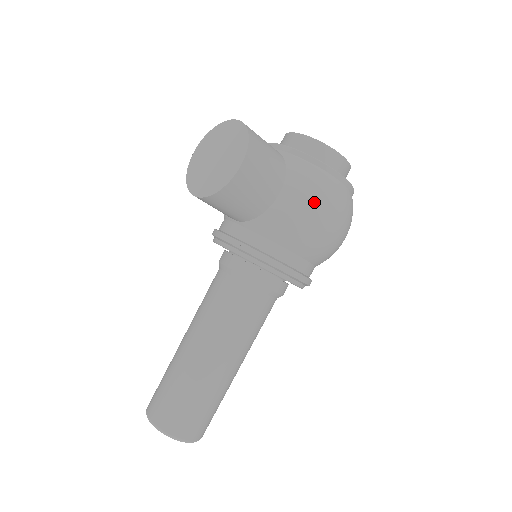
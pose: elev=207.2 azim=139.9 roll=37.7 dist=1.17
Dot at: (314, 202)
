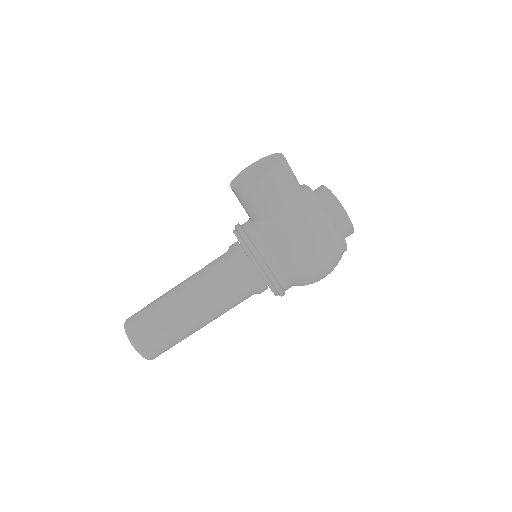
Dot at: (304, 228)
